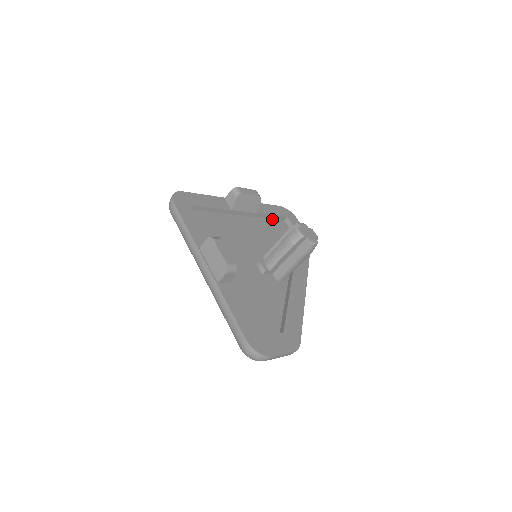
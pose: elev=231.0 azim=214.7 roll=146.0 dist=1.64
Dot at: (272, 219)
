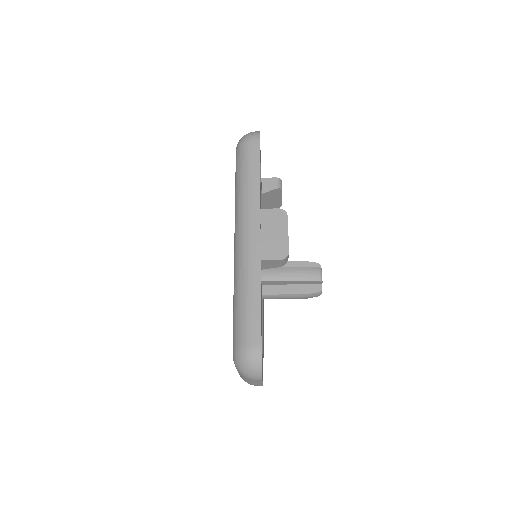
Dot at: occluded
